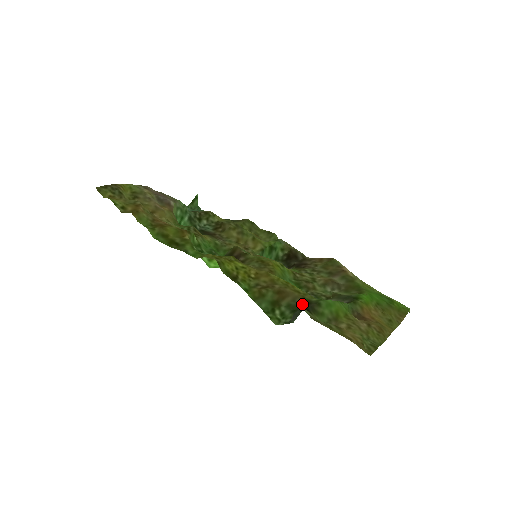
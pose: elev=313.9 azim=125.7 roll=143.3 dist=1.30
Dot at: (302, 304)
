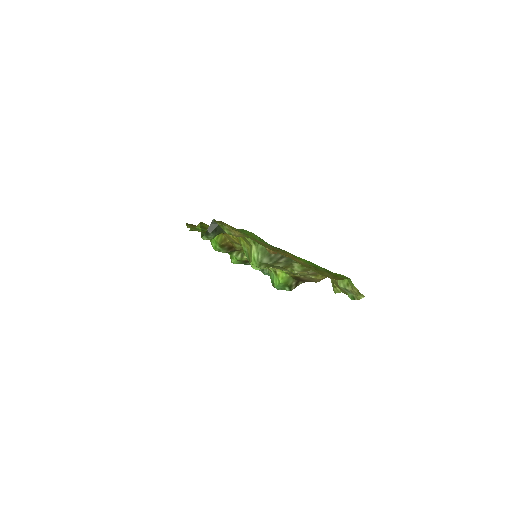
Dot at: occluded
